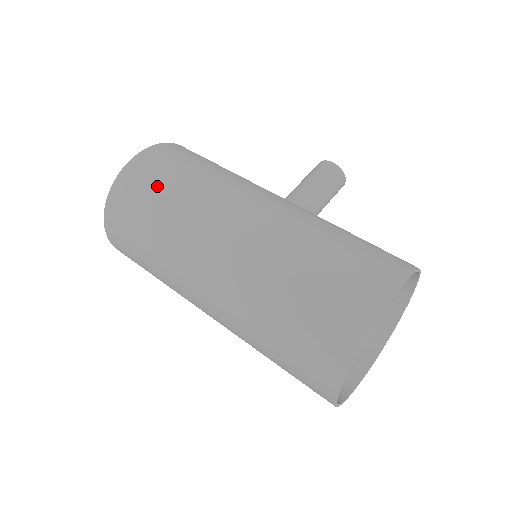
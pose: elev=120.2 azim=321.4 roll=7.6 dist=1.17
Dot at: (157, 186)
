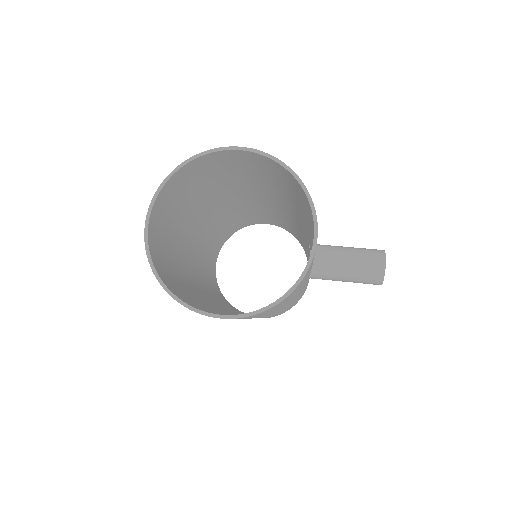
Dot at: occluded
